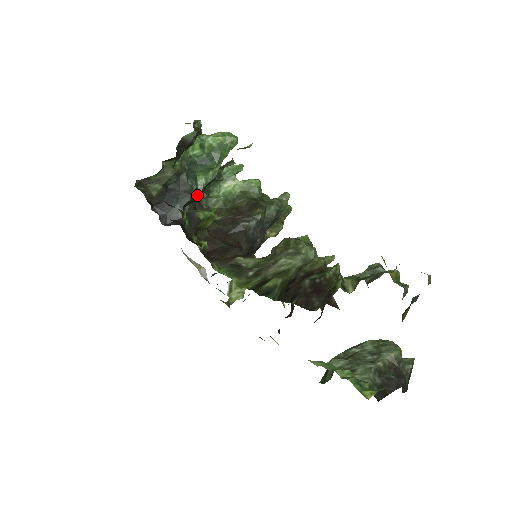
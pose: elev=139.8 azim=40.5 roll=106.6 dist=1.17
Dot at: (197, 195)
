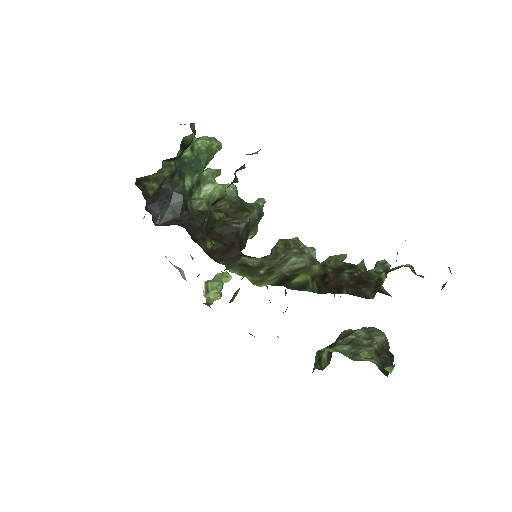
Dot at: occluded
